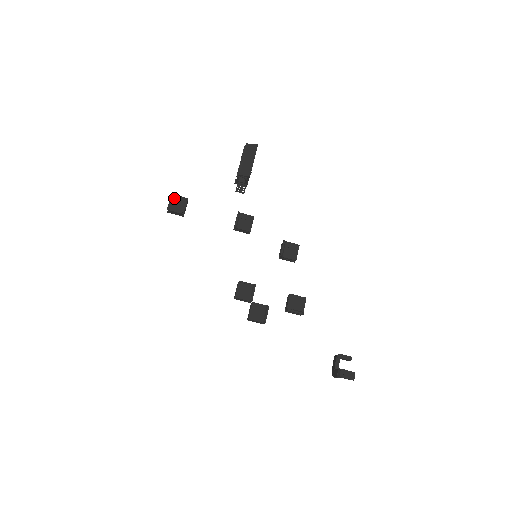
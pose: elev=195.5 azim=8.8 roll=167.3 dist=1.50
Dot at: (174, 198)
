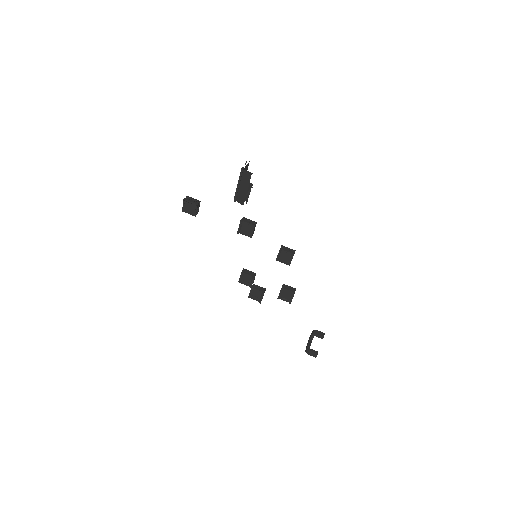
Dot at: (186, 202)
